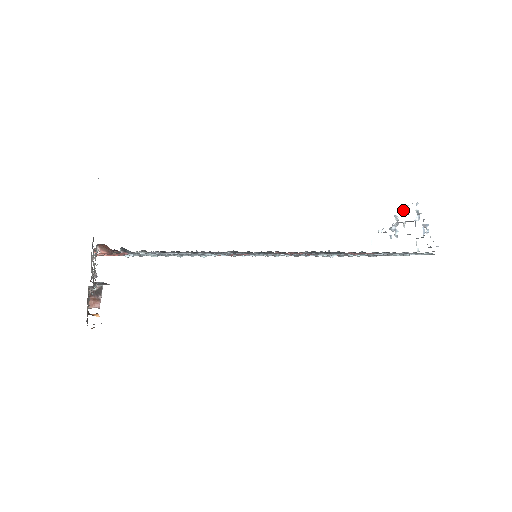
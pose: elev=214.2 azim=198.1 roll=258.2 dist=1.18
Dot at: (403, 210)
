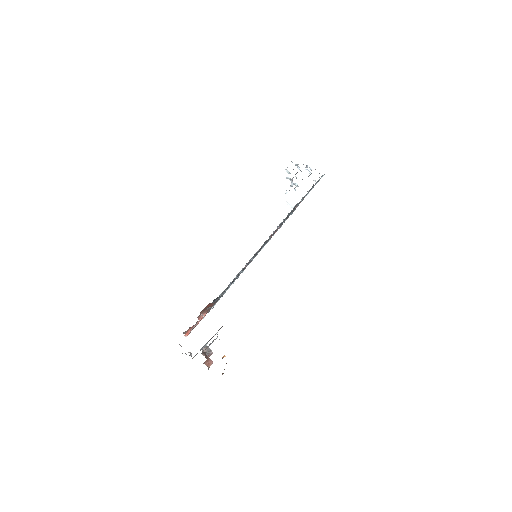
Dot at: (288, 171)
